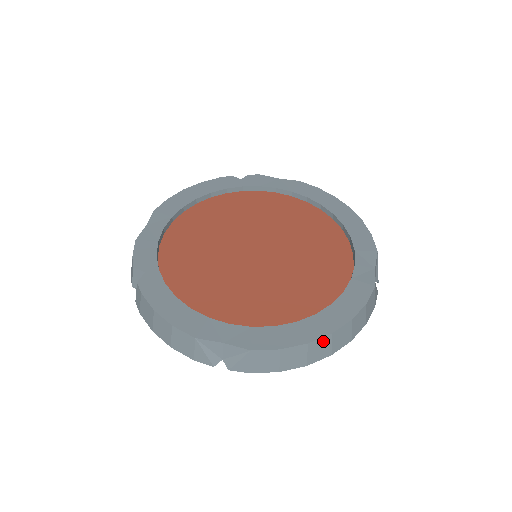
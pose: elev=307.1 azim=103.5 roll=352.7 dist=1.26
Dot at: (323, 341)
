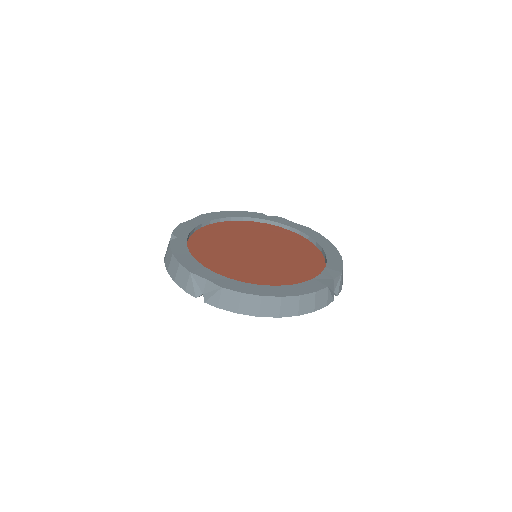
Dot at: (274, 300)
